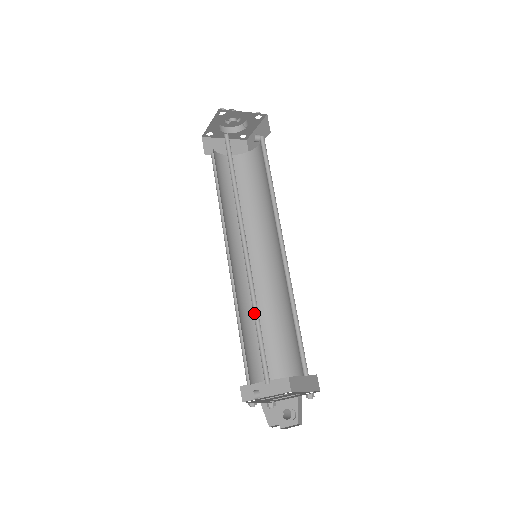
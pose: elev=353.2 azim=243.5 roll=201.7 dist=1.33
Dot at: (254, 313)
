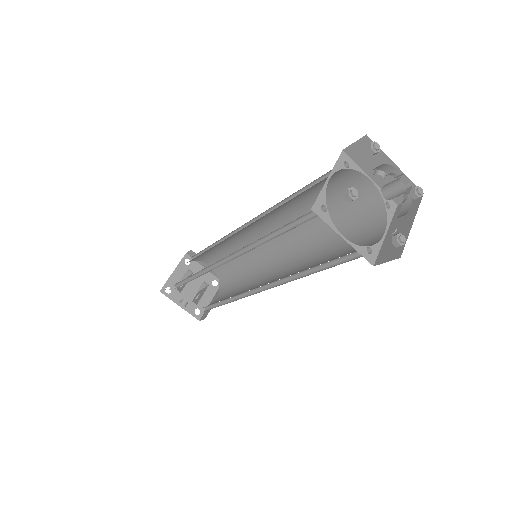
Dot at: occluded
